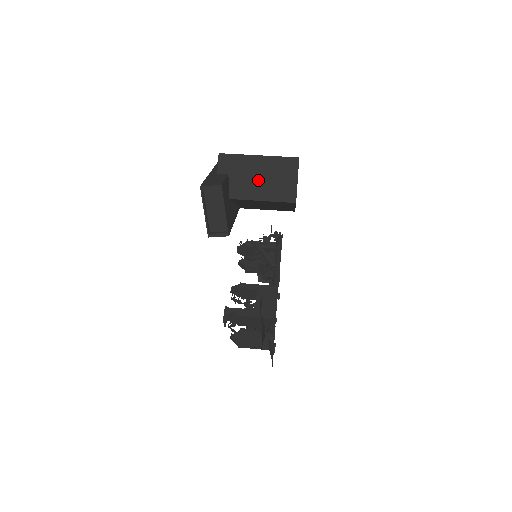
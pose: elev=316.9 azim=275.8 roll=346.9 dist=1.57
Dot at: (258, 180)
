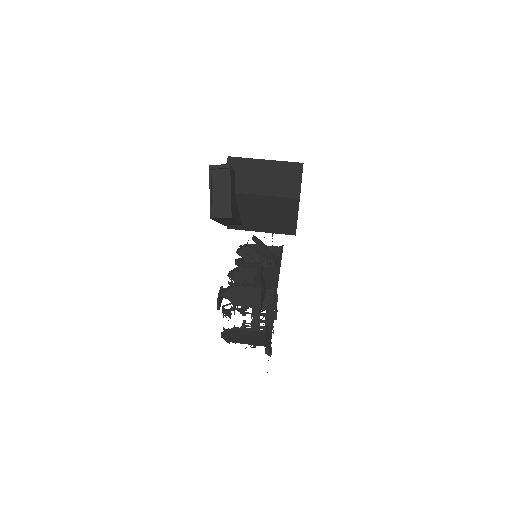
Dot at: (264, 179)
